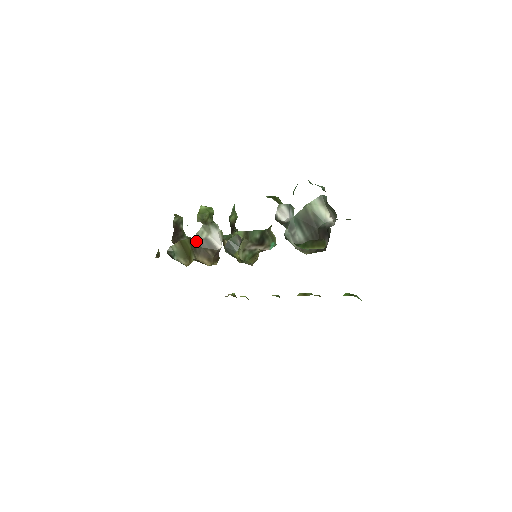
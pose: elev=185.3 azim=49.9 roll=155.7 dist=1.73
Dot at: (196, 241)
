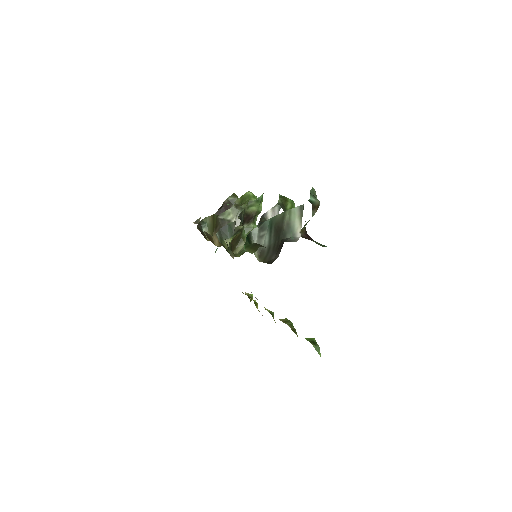
Dot at: (220, 219)
